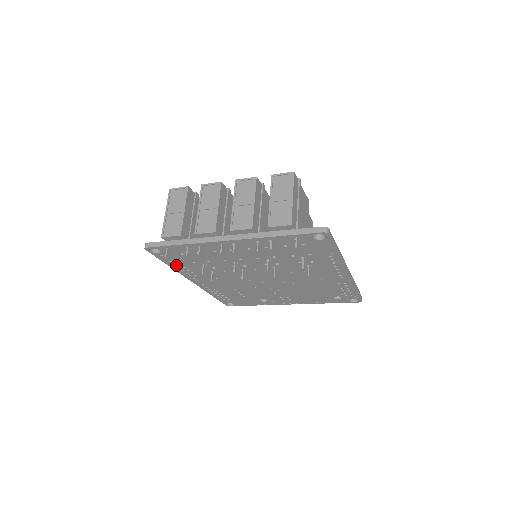
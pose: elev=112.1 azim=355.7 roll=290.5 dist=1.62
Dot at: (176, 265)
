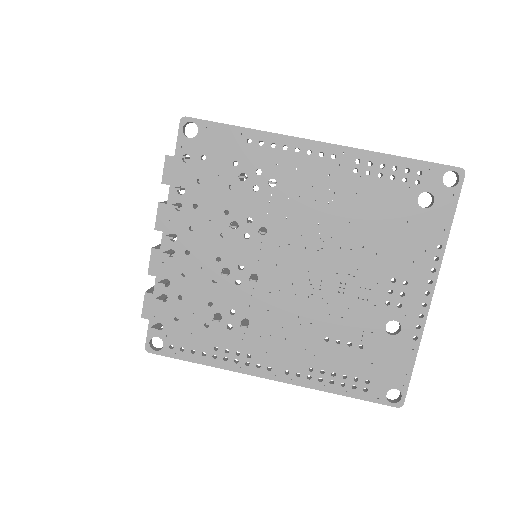
Dot at: (206, 354)
